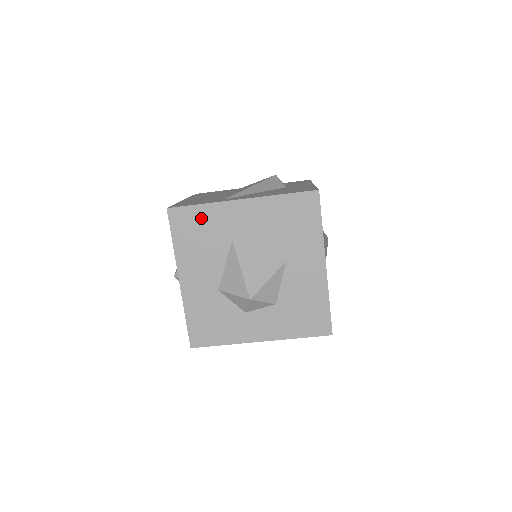
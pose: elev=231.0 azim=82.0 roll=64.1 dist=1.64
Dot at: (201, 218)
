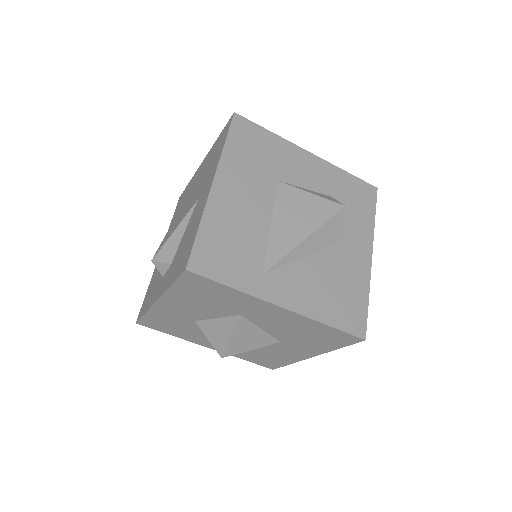
Dot at: (222, 293)
